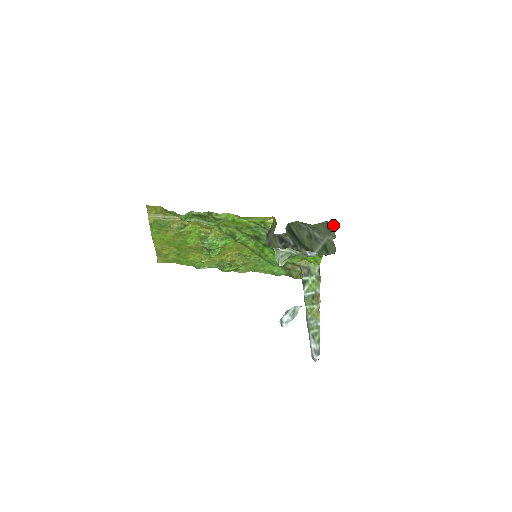
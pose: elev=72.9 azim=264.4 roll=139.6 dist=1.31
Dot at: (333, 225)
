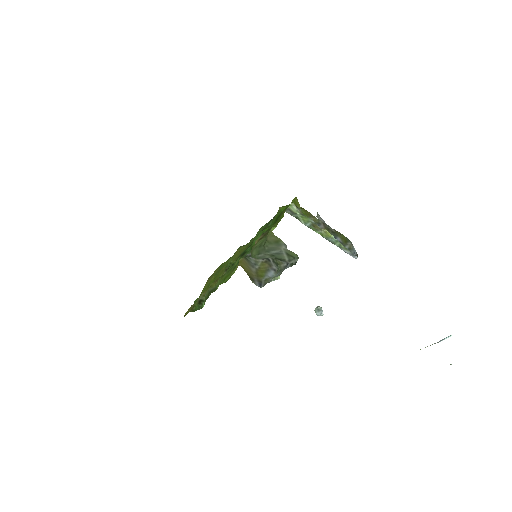
Dot at: (275, 237)
